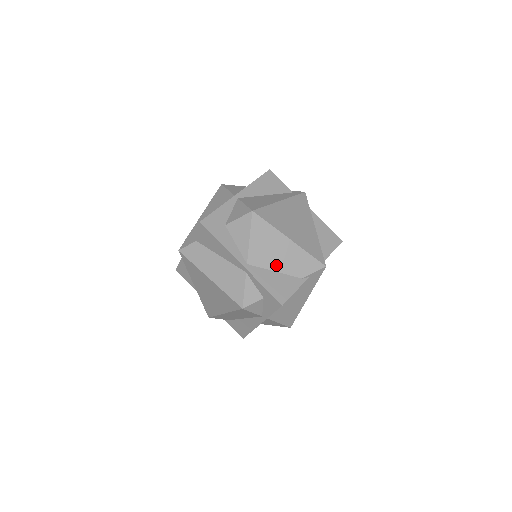
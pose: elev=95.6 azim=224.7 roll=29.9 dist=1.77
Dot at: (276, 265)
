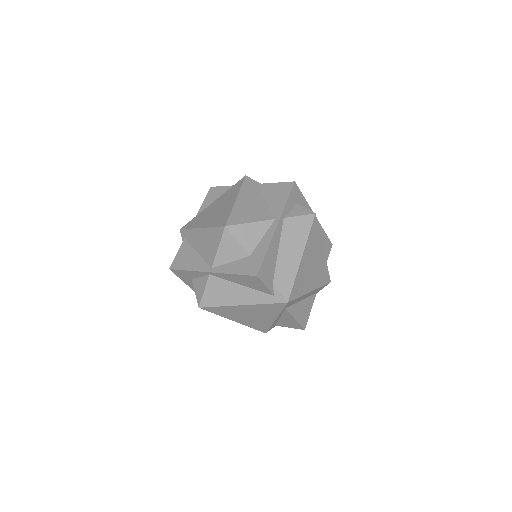
Dot at: occluded
